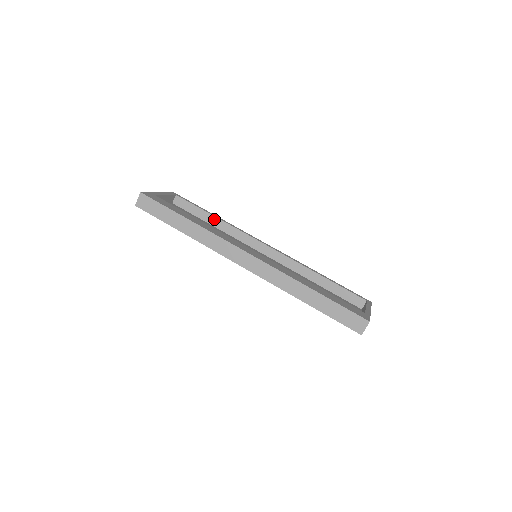
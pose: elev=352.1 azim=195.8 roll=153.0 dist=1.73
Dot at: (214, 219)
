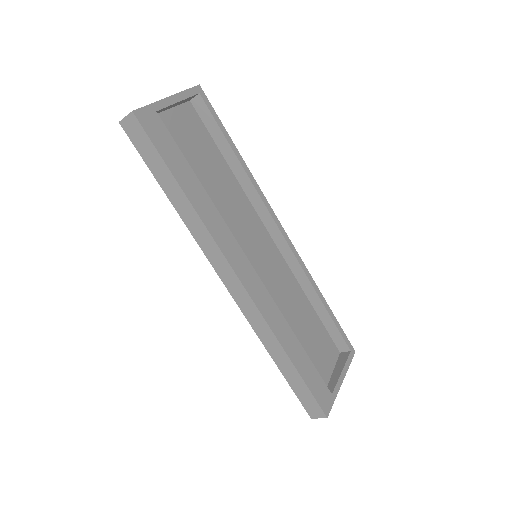
Dot at: (234, 160)
